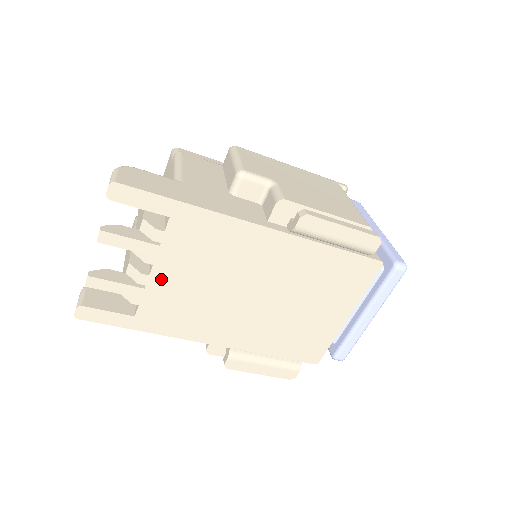
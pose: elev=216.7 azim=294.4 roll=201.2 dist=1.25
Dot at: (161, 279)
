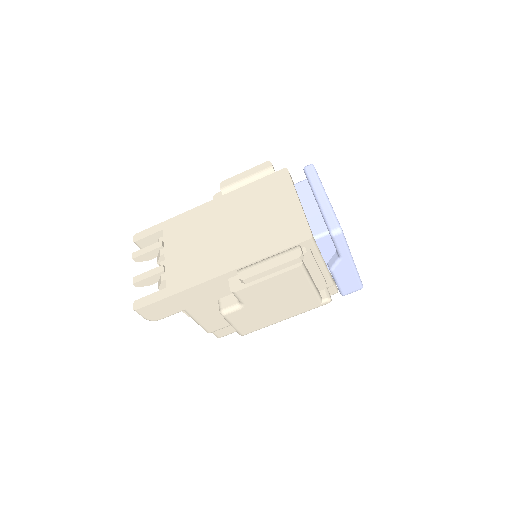
Dot at: (172, 258)
